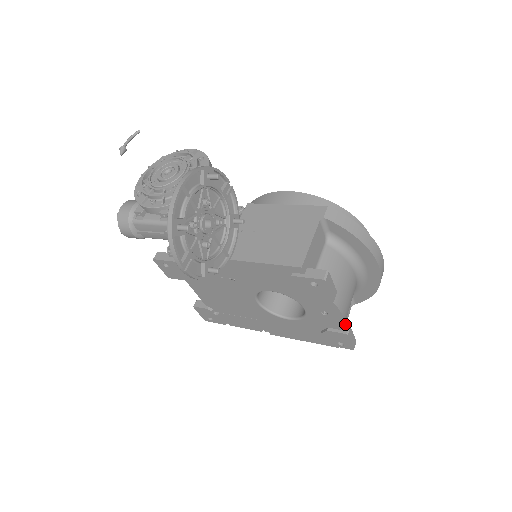
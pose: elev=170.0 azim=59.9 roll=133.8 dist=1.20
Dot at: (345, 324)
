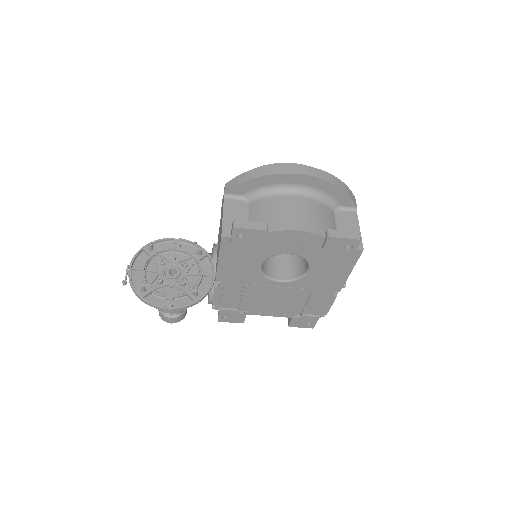
Dot at: (357, 229)
